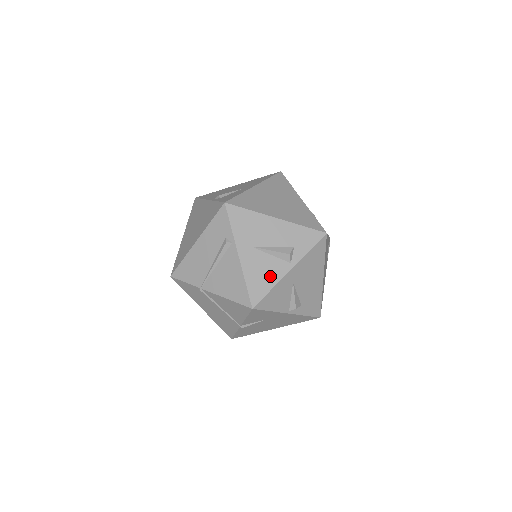
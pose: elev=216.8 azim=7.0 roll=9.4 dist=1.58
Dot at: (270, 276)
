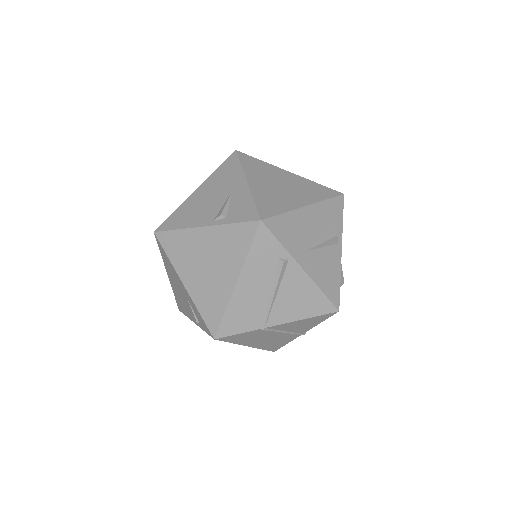
Dot at: (333, 269)
